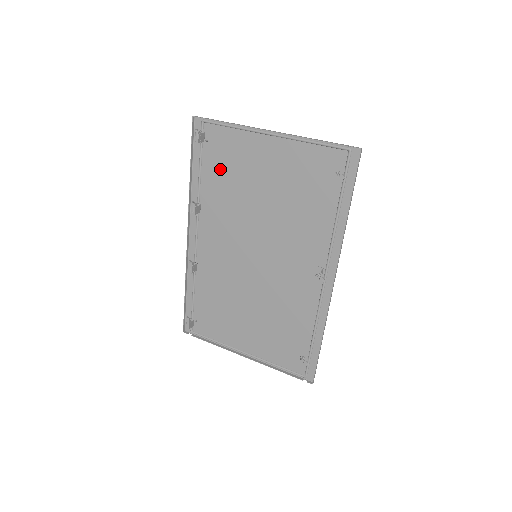
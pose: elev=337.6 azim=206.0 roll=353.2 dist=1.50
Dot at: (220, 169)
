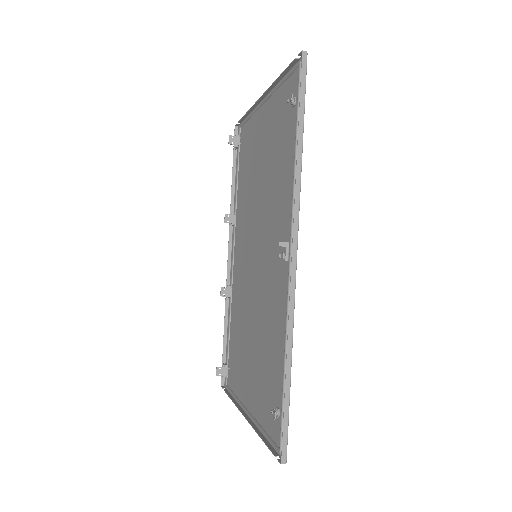
Dot at: (245, 167)
